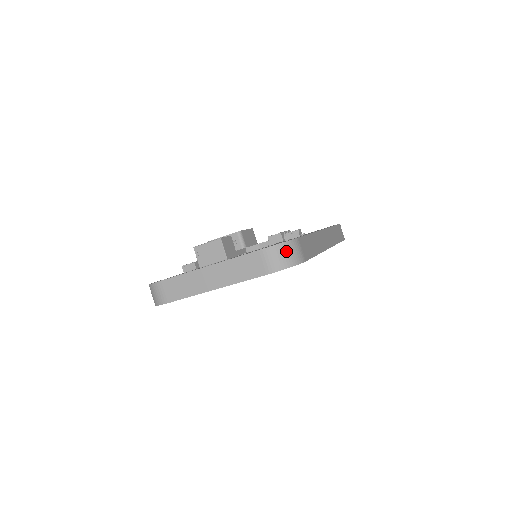
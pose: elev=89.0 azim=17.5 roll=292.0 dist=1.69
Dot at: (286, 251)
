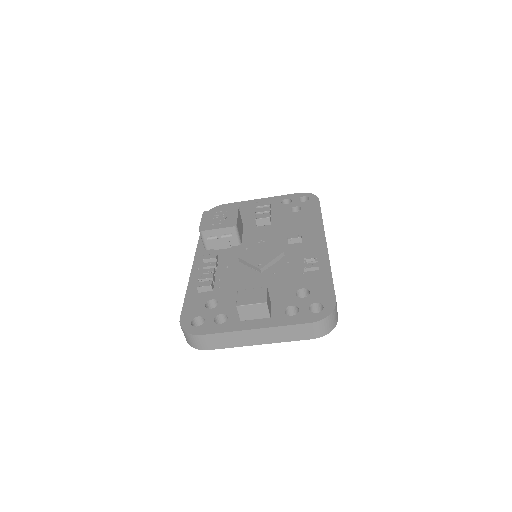
Dot at: (331, 320)
